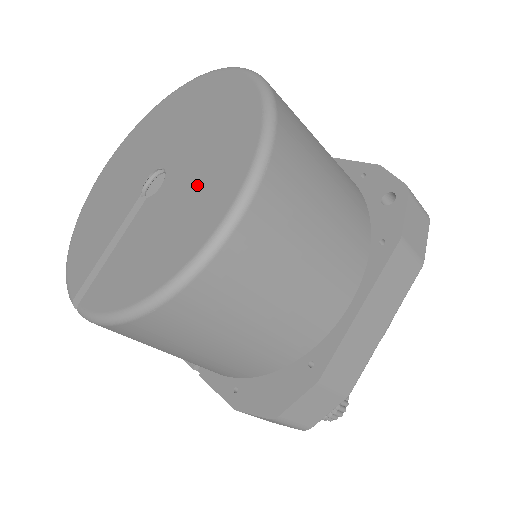
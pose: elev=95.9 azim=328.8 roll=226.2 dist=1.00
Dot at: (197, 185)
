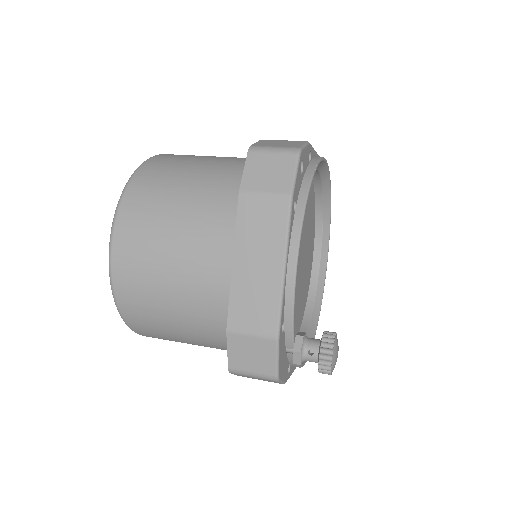
Dot at: occluded
